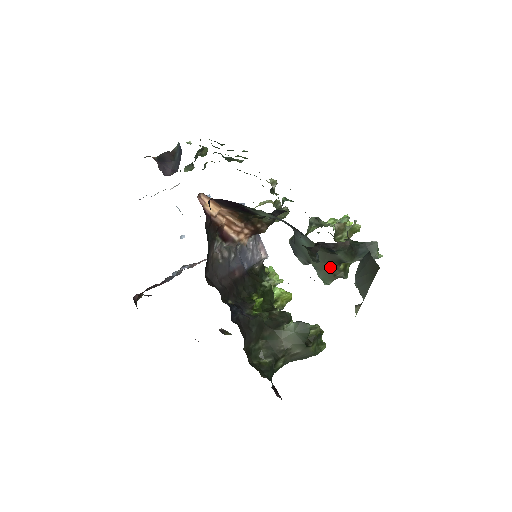
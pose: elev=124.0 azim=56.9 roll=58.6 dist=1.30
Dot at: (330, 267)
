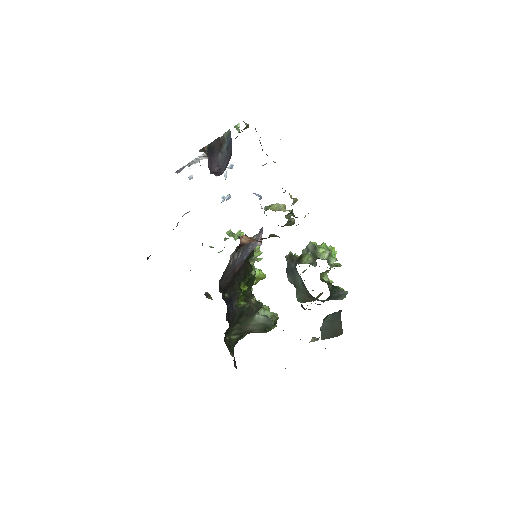
Dot at: (308, 298)
